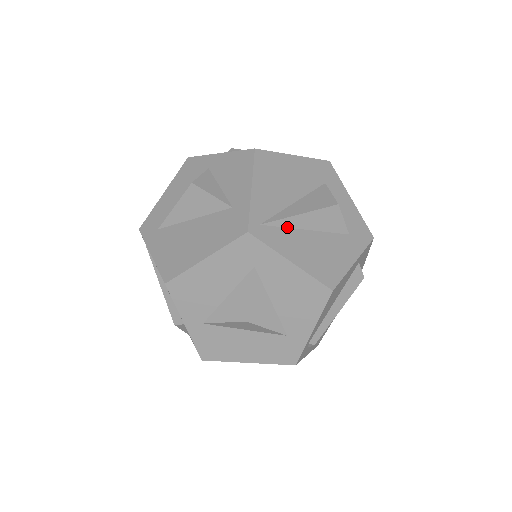
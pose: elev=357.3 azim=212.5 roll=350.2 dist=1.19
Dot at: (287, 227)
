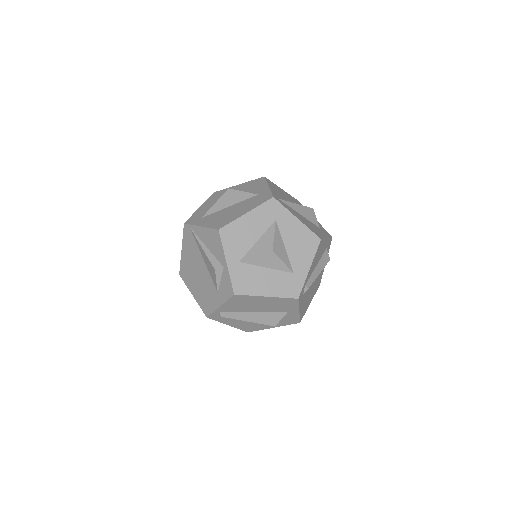
Dot at: (290, 207)
